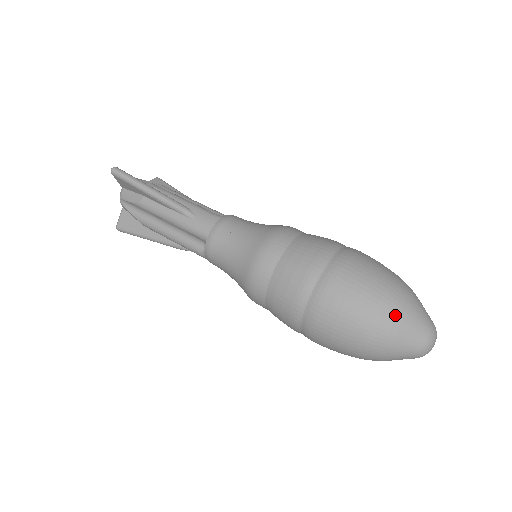
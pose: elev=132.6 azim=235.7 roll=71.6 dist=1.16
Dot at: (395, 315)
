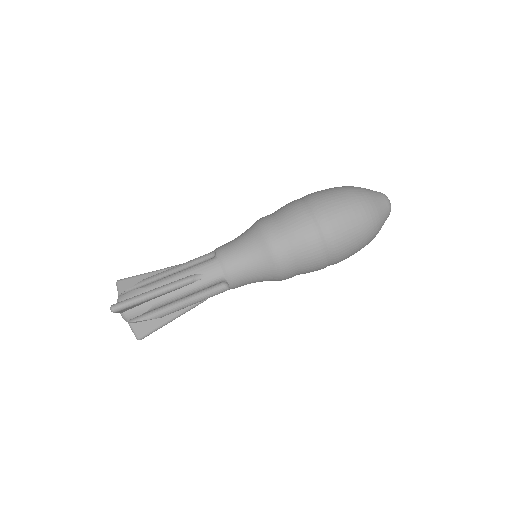
Dot at: (371, 209)
